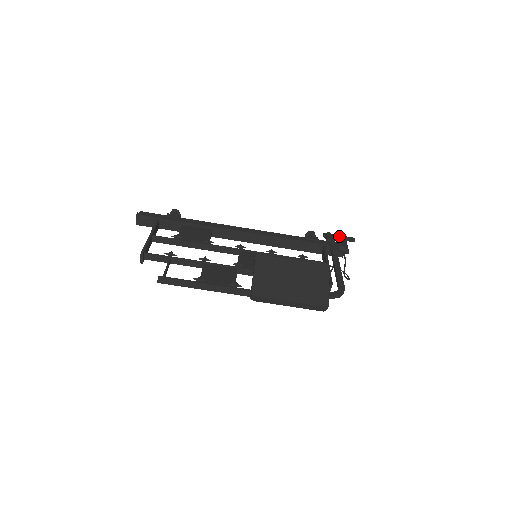
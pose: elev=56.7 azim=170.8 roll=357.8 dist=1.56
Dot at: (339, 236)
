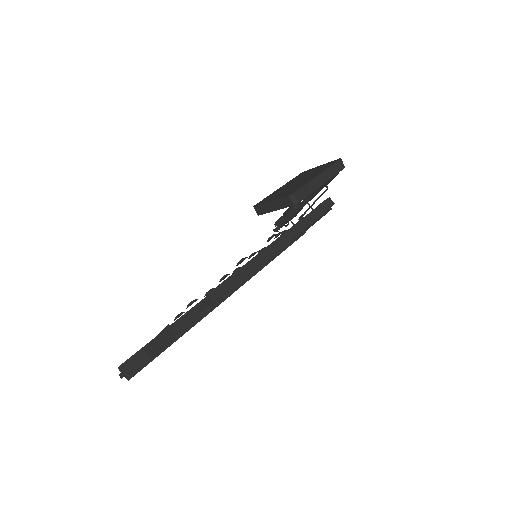
Dot at: (284, 213)
